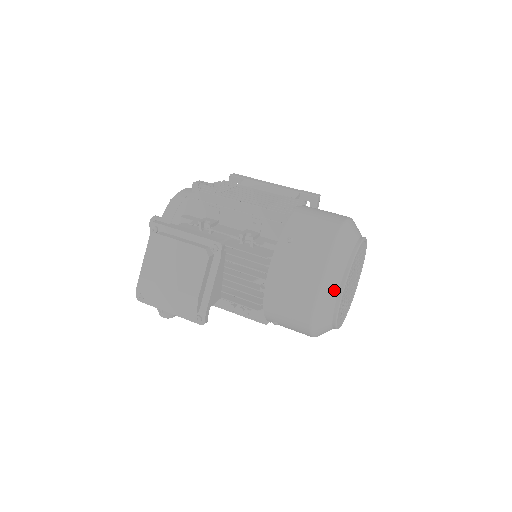
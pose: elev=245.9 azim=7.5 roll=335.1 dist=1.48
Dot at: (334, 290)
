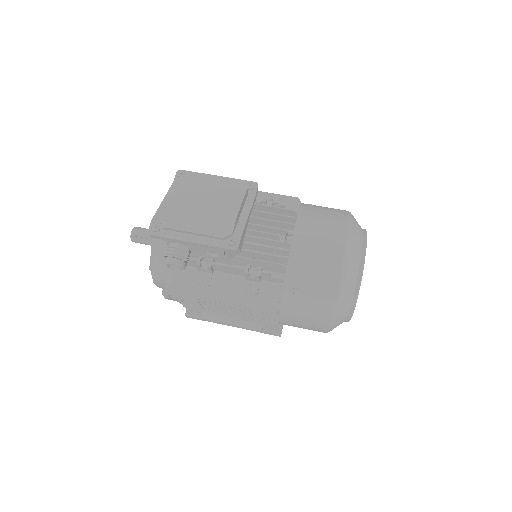
Dot at: (359, 243)
